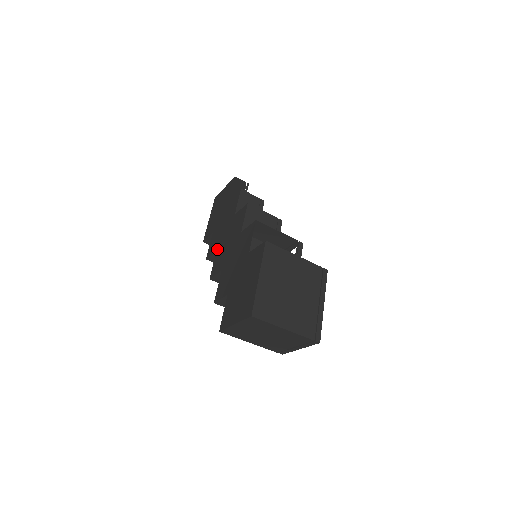
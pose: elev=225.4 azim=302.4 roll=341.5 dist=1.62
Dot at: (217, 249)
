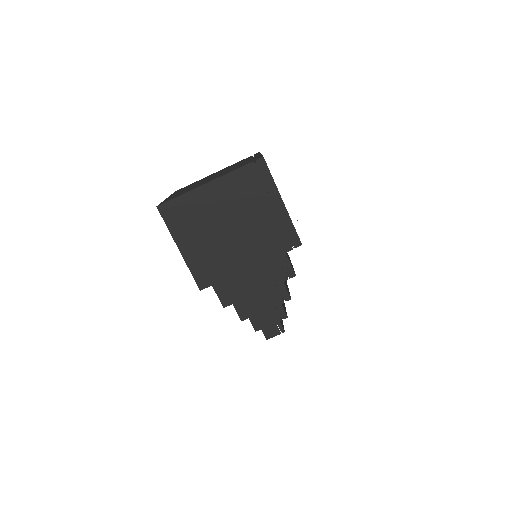
Dot at: occluded
